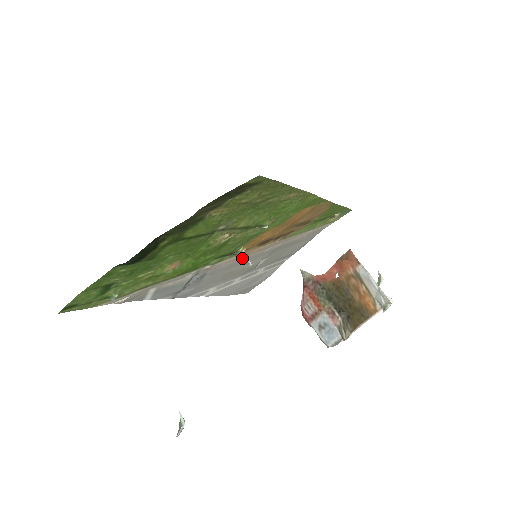
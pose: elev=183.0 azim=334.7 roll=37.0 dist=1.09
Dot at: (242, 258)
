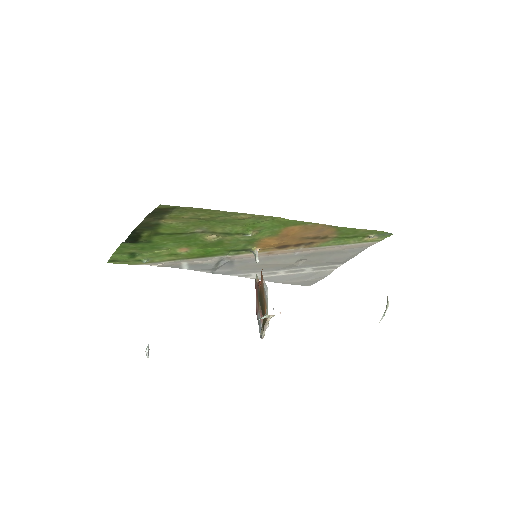
Dot at: (254, 255)
